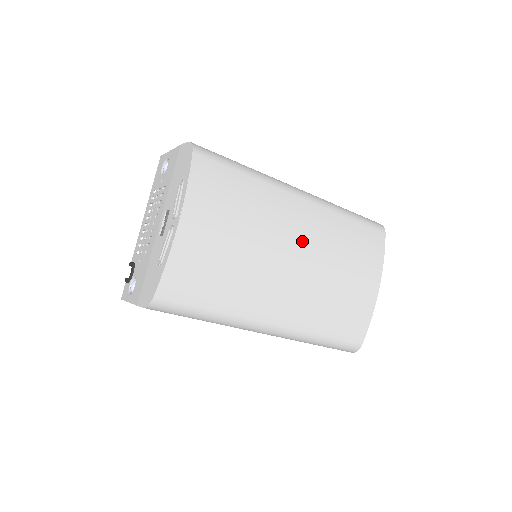
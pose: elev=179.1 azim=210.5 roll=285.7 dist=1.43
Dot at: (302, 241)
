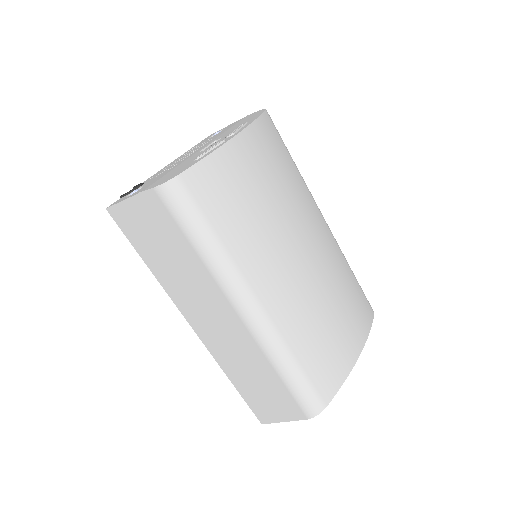
Dot at: (316, 249)
